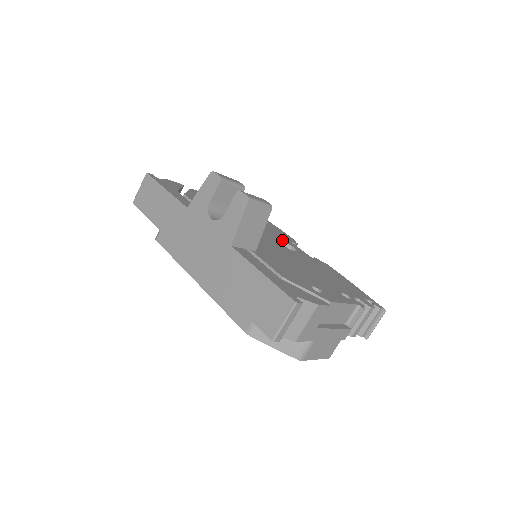
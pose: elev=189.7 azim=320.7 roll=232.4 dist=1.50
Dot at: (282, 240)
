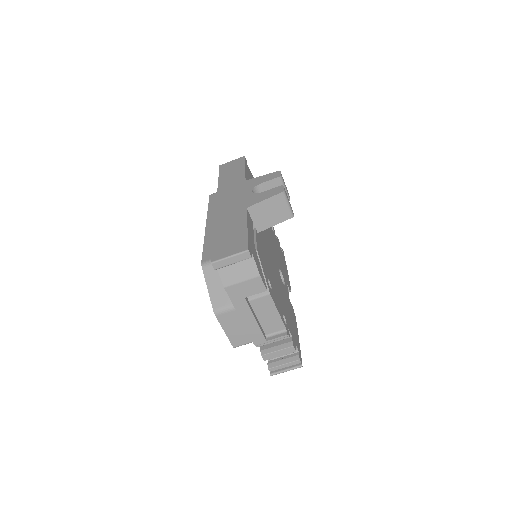
Dot at: (282, 273)
